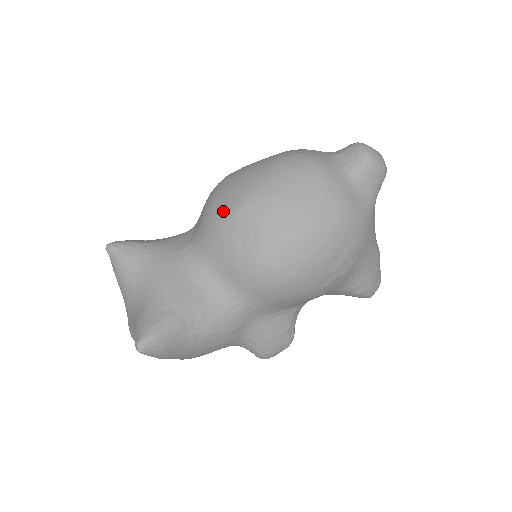
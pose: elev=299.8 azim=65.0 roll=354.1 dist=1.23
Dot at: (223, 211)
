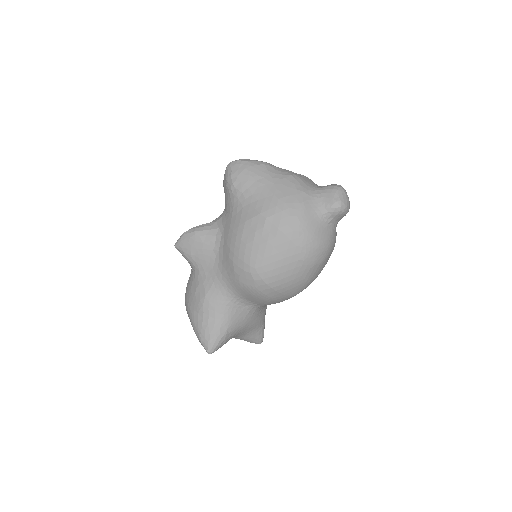
Dot at: (285, 299)
